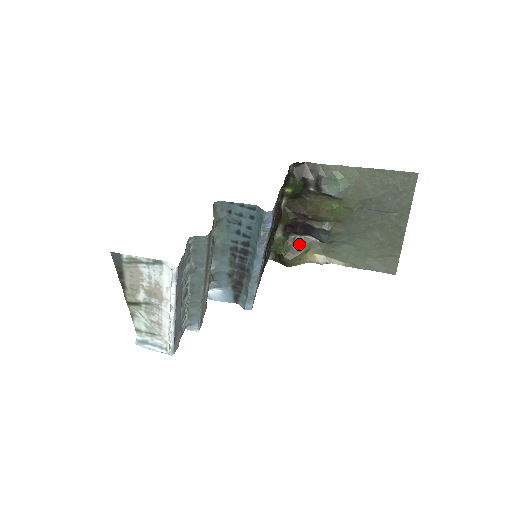
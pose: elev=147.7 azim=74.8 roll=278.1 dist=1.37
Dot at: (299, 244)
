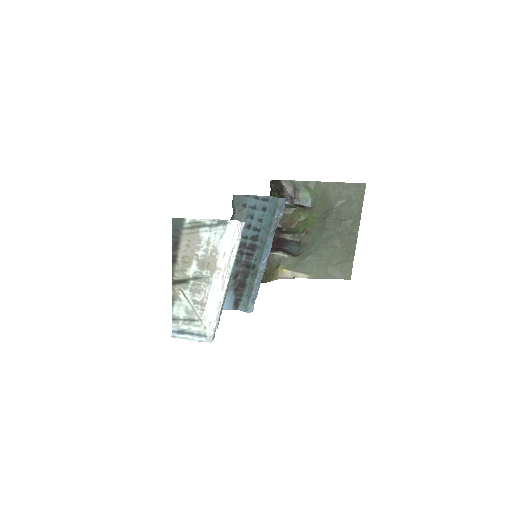
Dot at: (271, 261)
